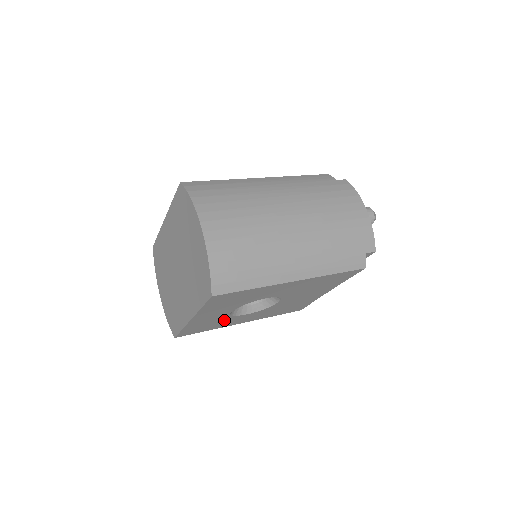
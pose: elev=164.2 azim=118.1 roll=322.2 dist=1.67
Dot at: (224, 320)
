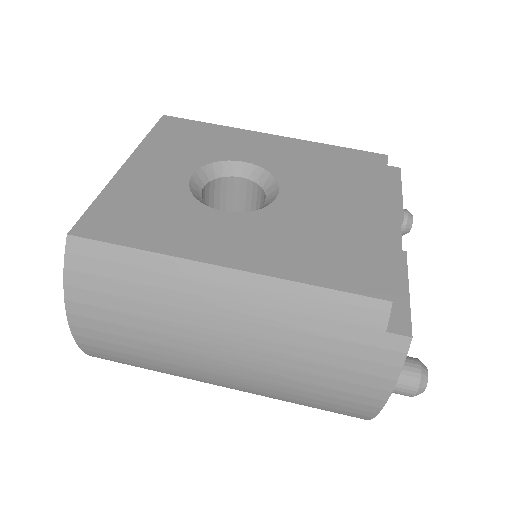
Dot at: occluded
